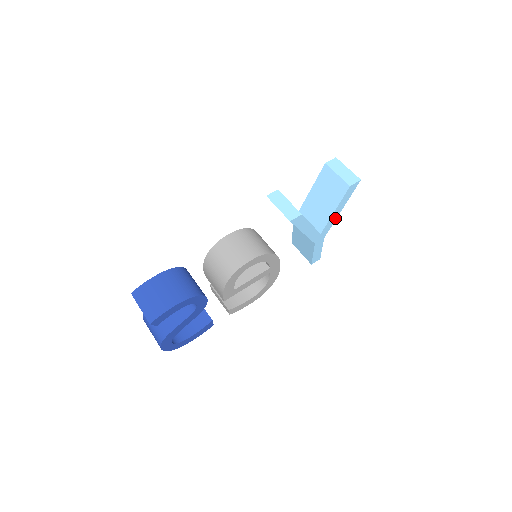
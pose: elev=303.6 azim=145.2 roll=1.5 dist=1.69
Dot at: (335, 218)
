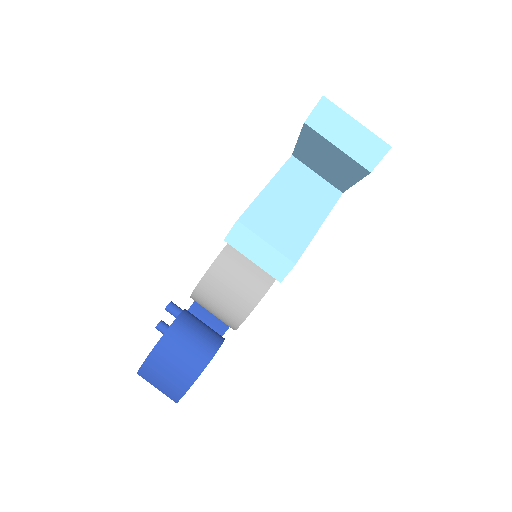
Dot at: occluded
